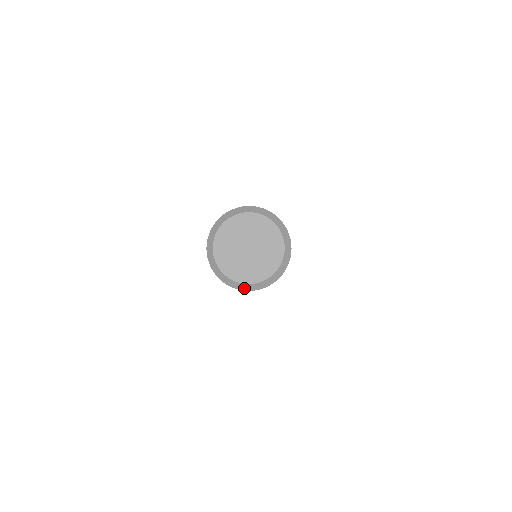
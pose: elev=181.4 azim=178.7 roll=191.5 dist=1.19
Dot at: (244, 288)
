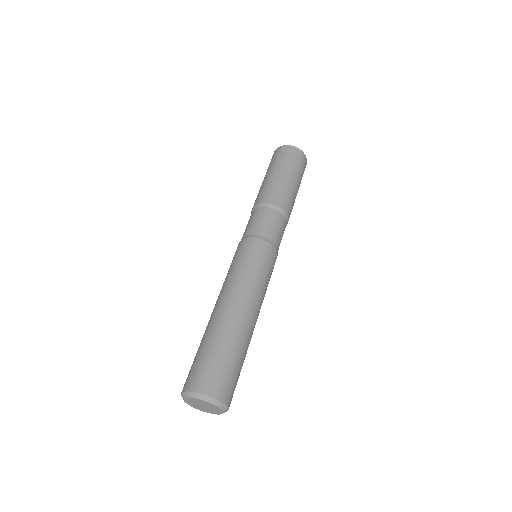
Dot at: occluded
